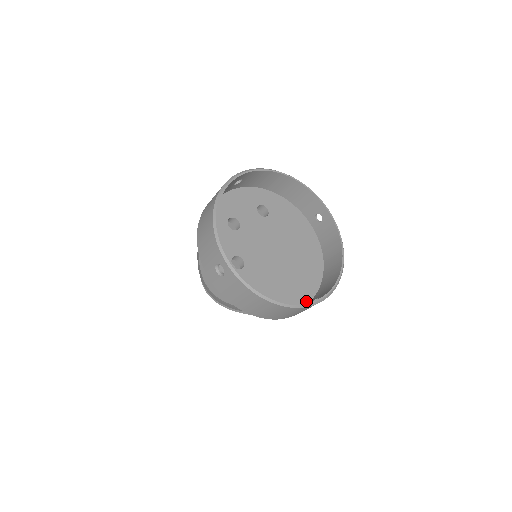
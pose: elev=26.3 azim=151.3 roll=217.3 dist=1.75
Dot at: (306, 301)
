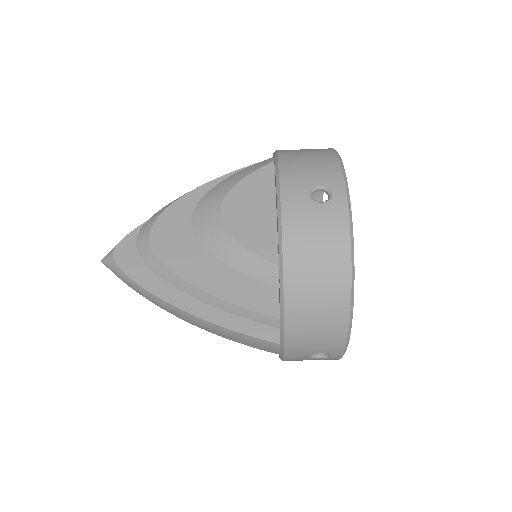
Dot at: occluded
